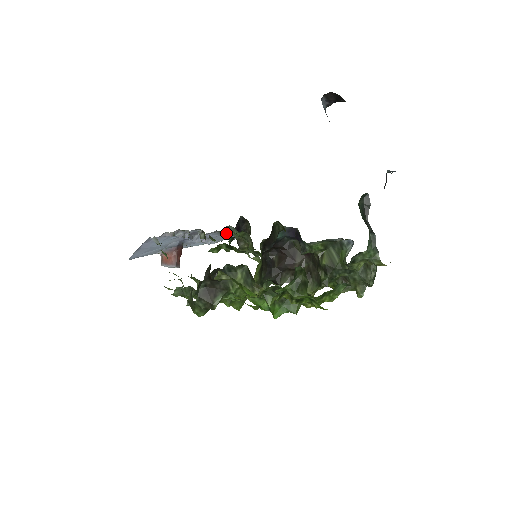
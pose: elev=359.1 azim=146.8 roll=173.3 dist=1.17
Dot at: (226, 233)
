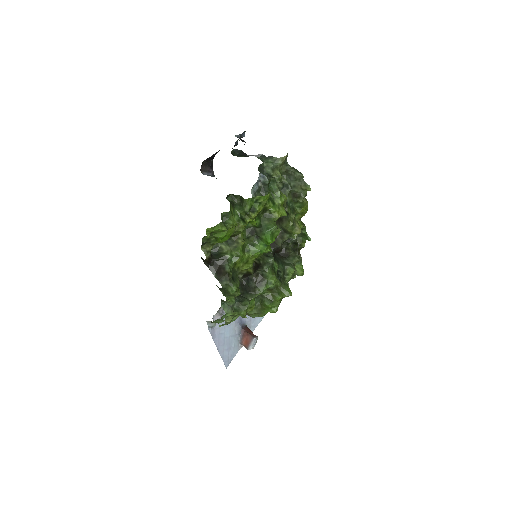
Dot at: occluded
